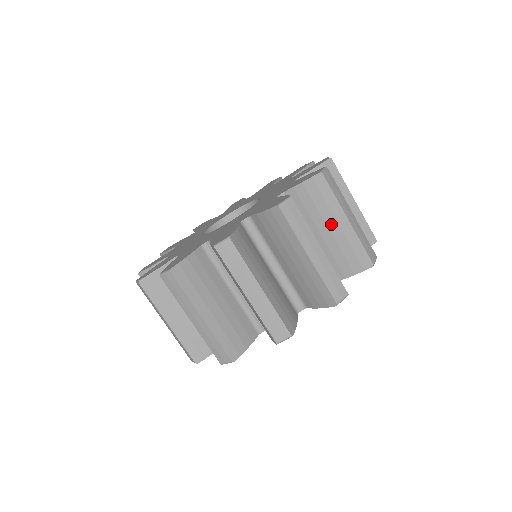
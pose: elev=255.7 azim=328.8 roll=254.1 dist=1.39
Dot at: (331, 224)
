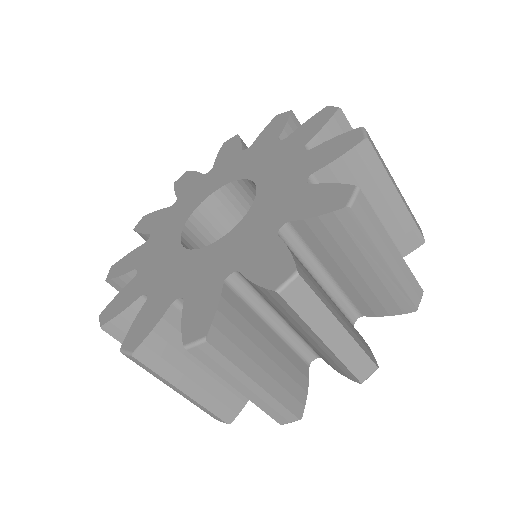
Dot at: (377, 204)
